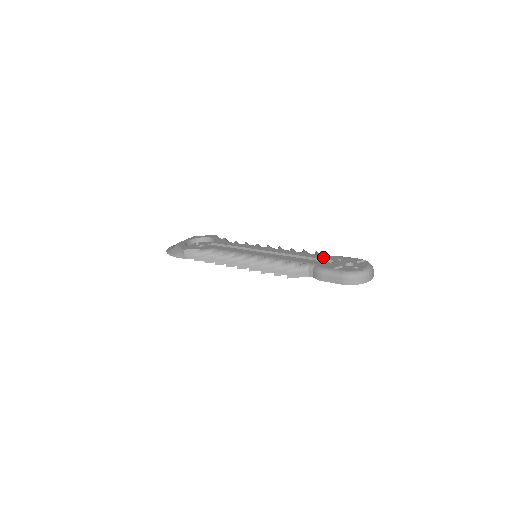
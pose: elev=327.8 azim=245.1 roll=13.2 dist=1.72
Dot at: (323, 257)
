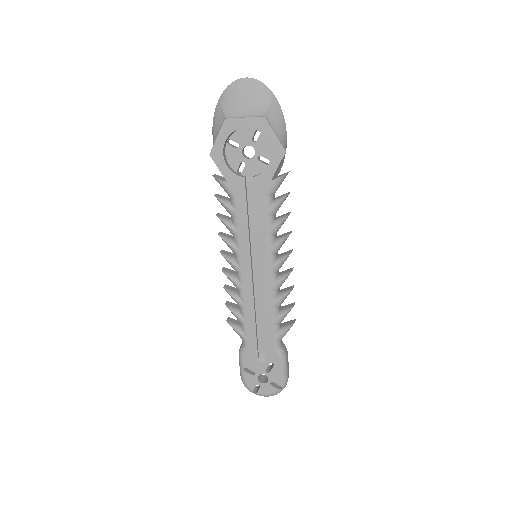
Dot at: (269, 347)
